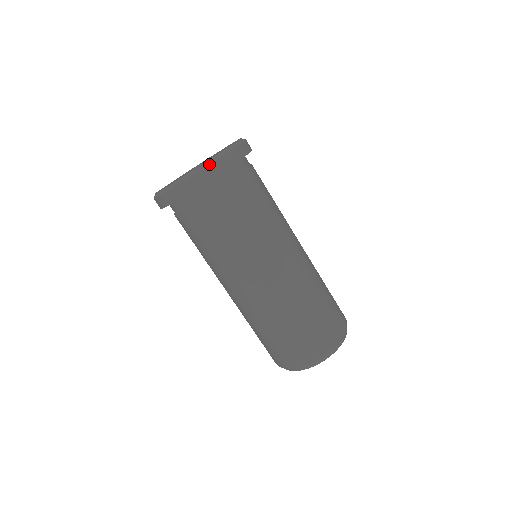
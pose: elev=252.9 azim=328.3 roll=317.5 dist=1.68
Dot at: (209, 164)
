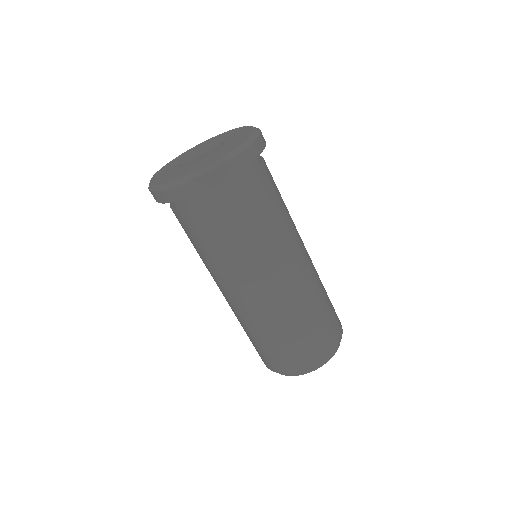
Dot at: (221, 164)
